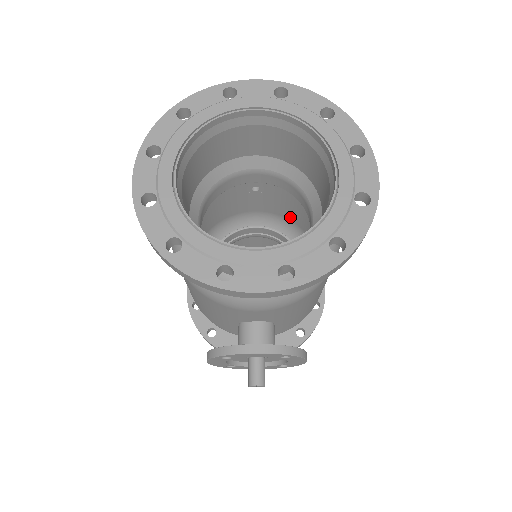
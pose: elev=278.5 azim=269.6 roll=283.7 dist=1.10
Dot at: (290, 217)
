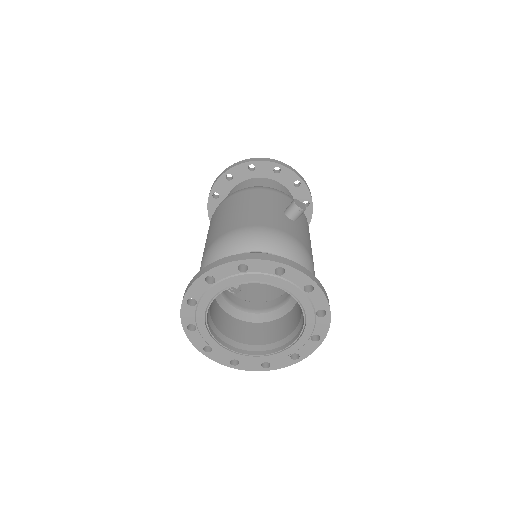
Dot at: occluded
